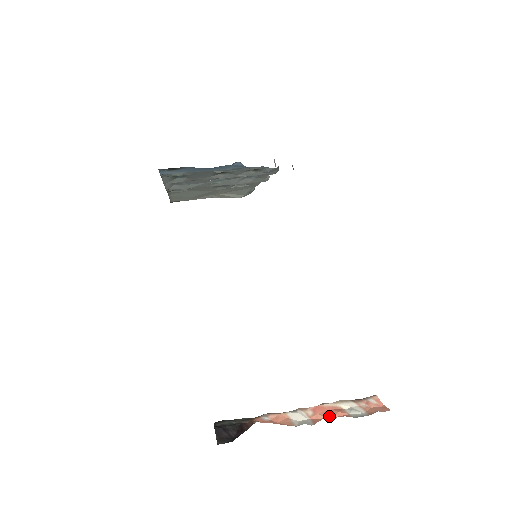
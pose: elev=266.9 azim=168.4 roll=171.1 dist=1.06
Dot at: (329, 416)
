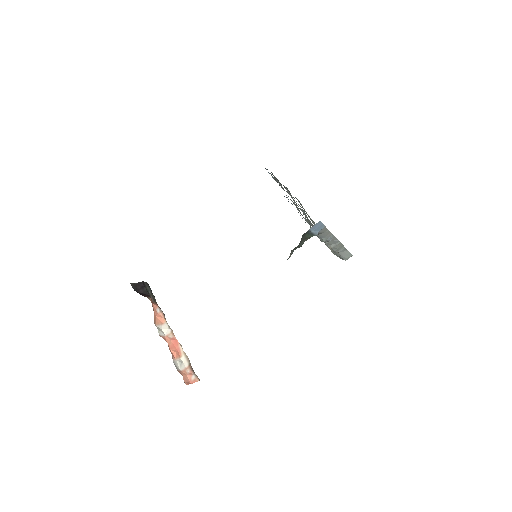
Dot at: (170, 346)
